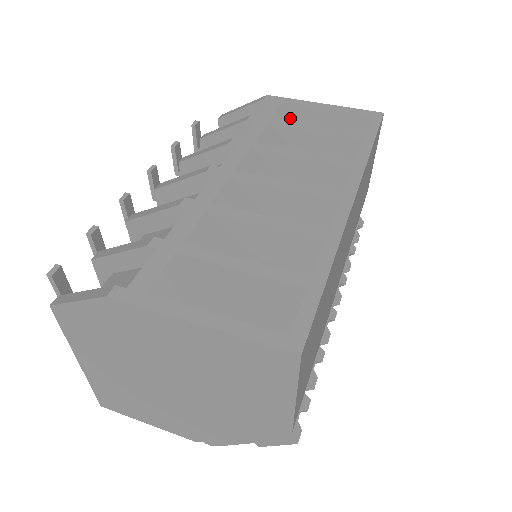
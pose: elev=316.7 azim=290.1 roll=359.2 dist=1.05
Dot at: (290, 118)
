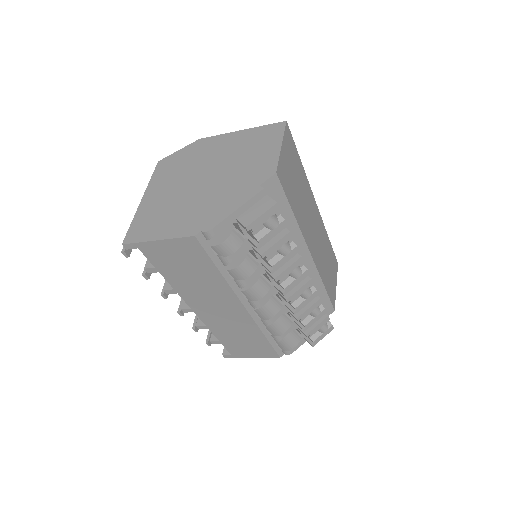
Dot at: occluded
